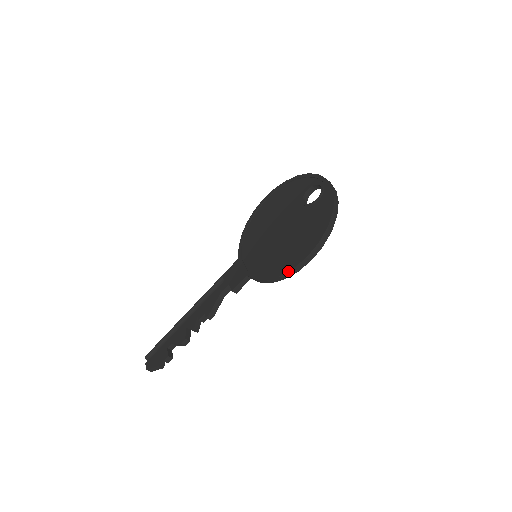
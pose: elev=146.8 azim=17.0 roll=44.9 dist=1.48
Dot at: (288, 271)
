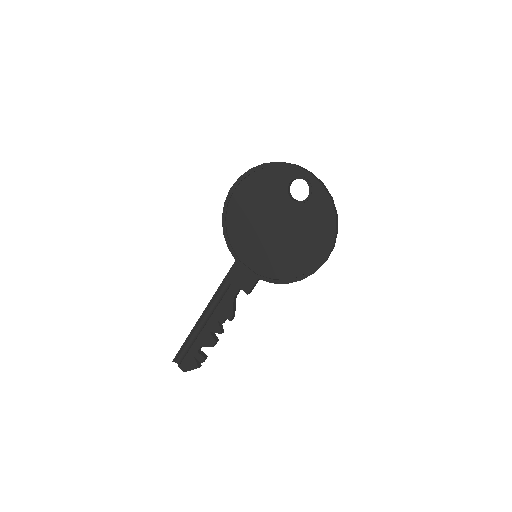
Dot at: occluded
